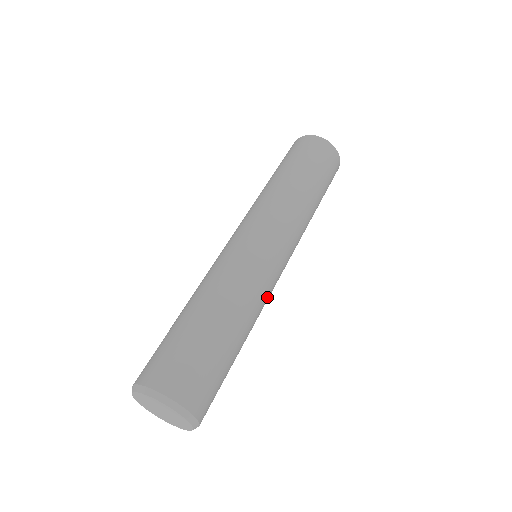
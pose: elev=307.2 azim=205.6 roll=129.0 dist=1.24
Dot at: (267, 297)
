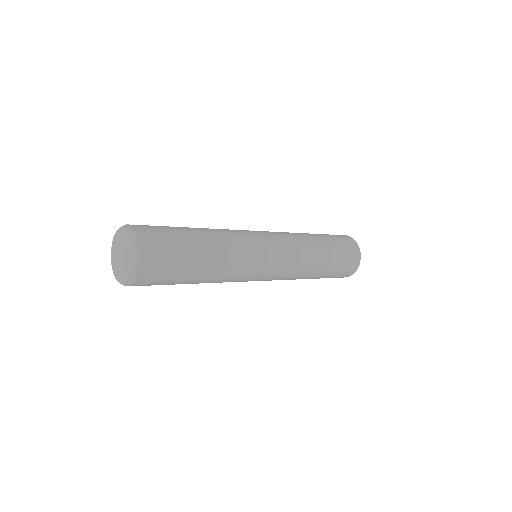
Dot at: (242, 273)
